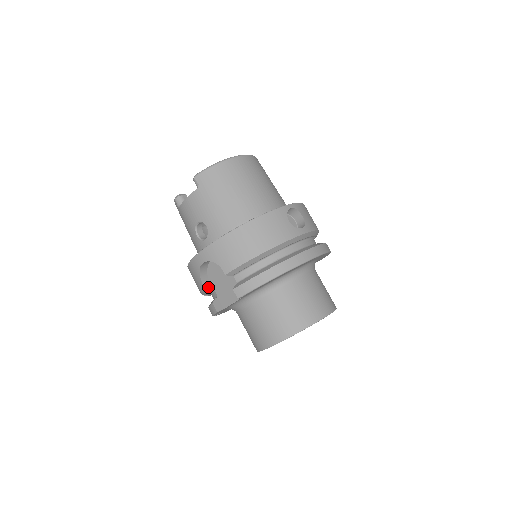
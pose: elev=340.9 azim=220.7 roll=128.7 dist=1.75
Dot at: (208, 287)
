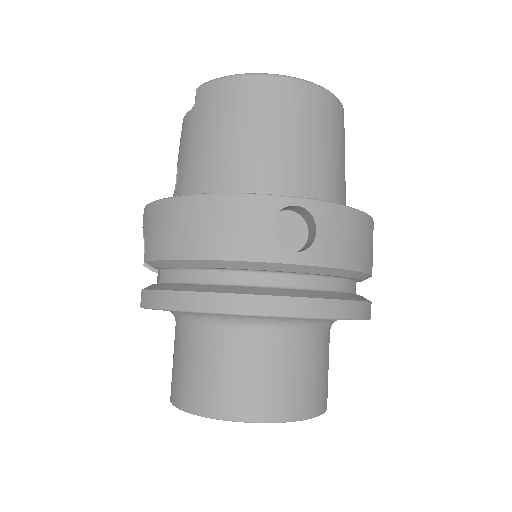
Dot at: occluded
